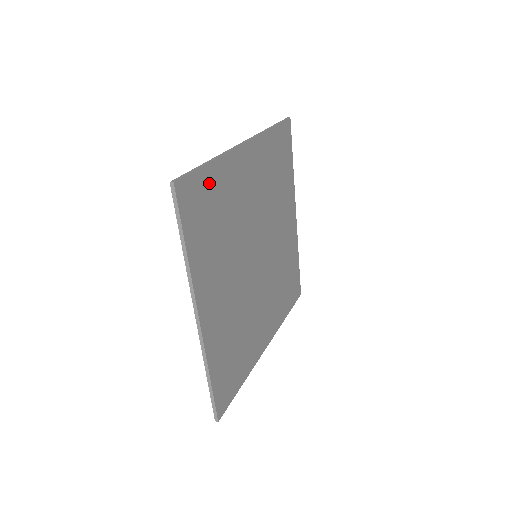
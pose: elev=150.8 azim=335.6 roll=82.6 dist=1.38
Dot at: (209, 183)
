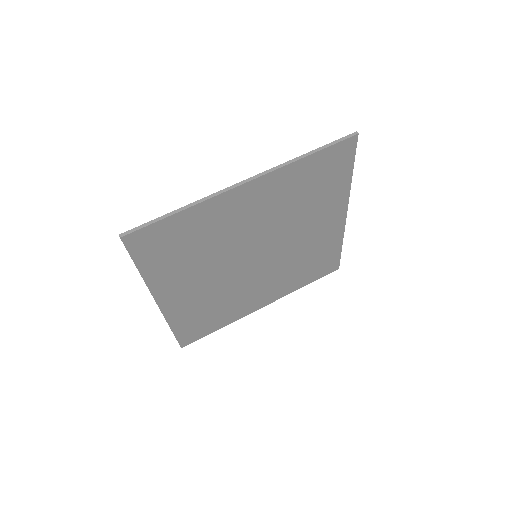
Dot at: (176, 226)
